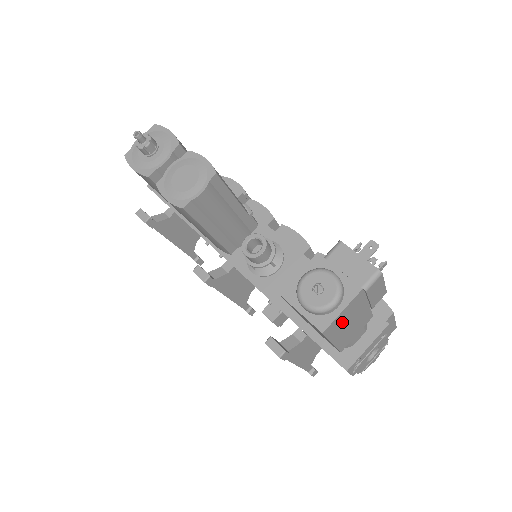
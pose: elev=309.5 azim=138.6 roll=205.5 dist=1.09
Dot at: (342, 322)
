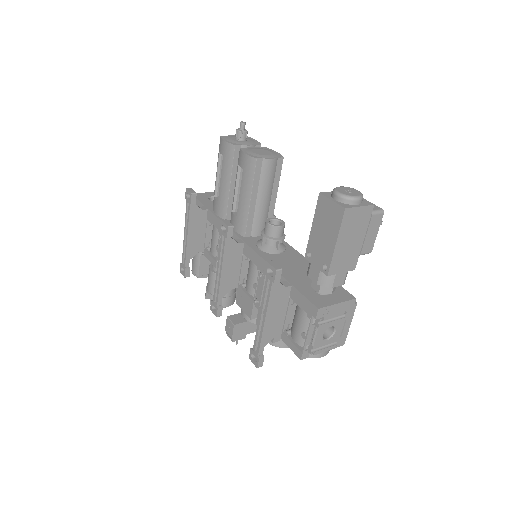
Dot at: (352, 224)
